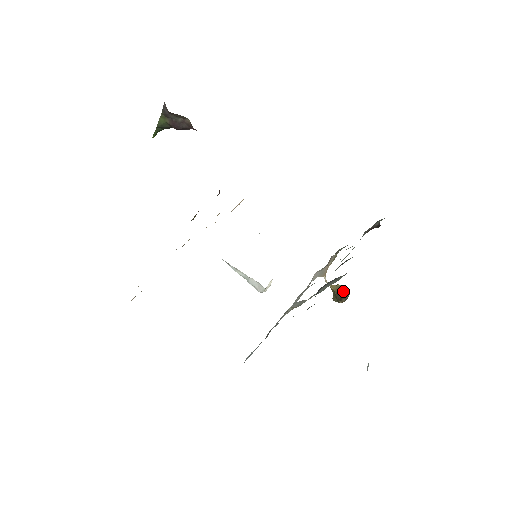
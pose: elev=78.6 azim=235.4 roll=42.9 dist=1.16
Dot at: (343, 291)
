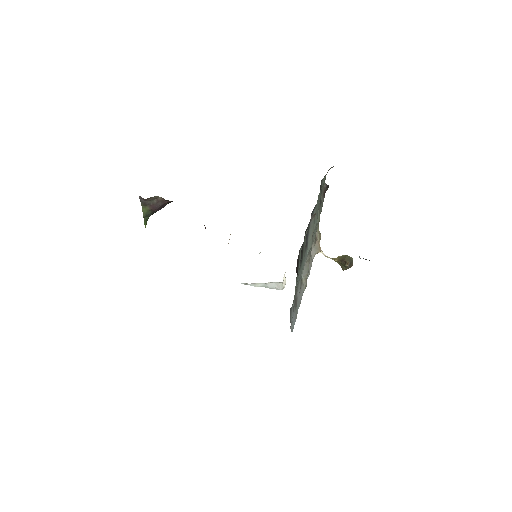
Dot at: (345, 257)
